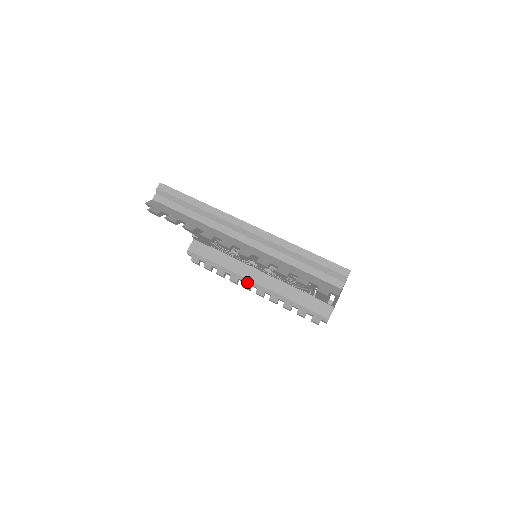
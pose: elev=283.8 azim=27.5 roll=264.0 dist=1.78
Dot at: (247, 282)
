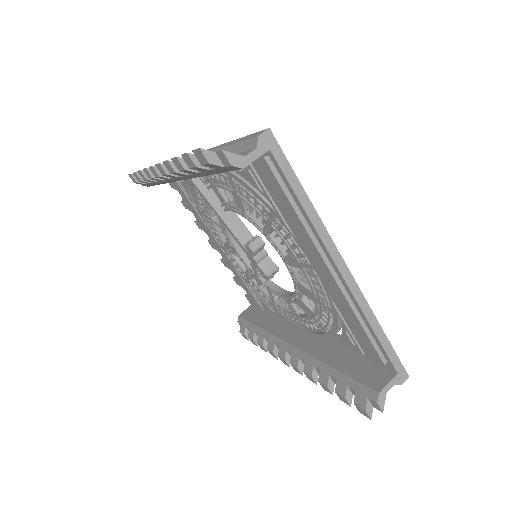
Dot at: (282, 346)
